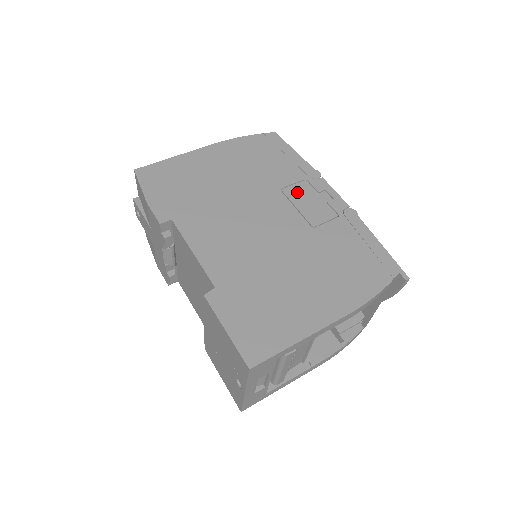
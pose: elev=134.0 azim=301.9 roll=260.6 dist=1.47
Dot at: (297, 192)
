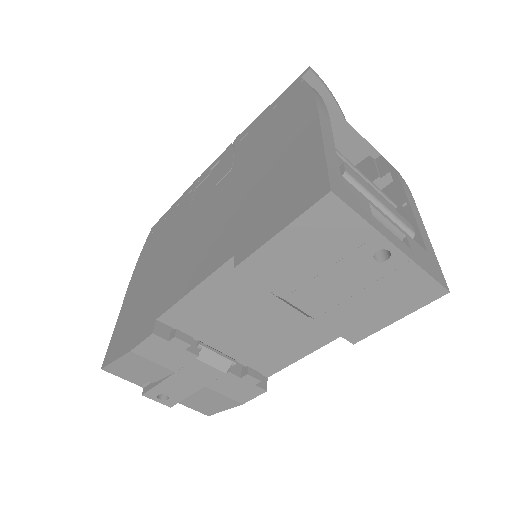
Dot at: (199, 194)
